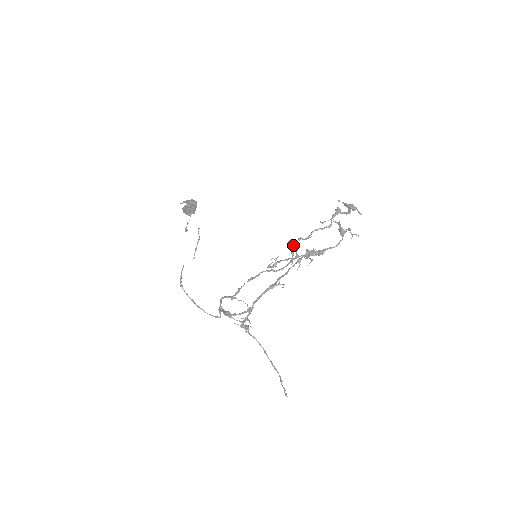
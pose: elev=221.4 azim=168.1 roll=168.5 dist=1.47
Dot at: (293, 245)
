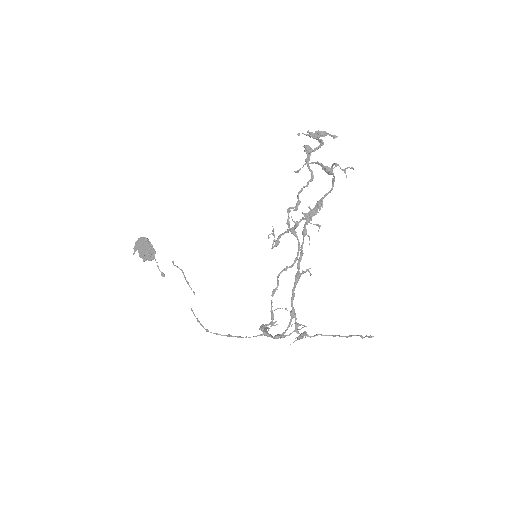
Dot at: (287, 223)
